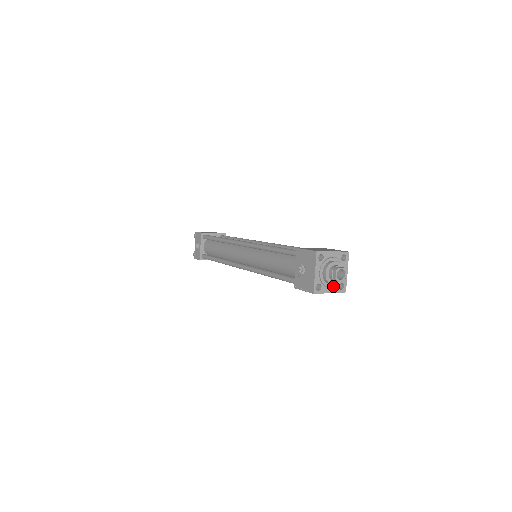
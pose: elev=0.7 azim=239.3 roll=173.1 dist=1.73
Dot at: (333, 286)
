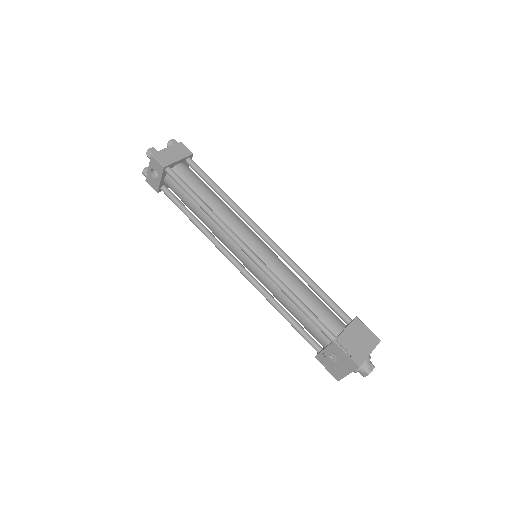
Dot at: occluded
